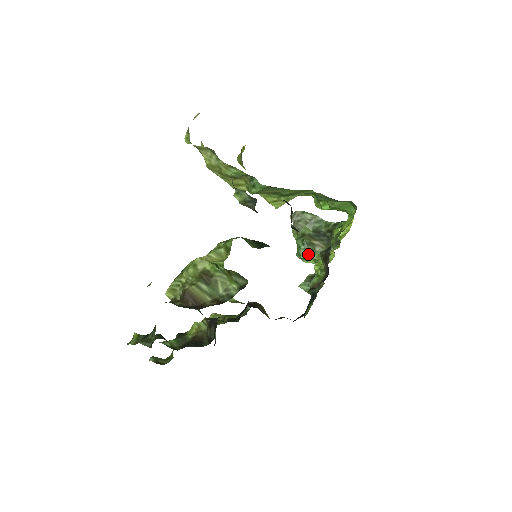
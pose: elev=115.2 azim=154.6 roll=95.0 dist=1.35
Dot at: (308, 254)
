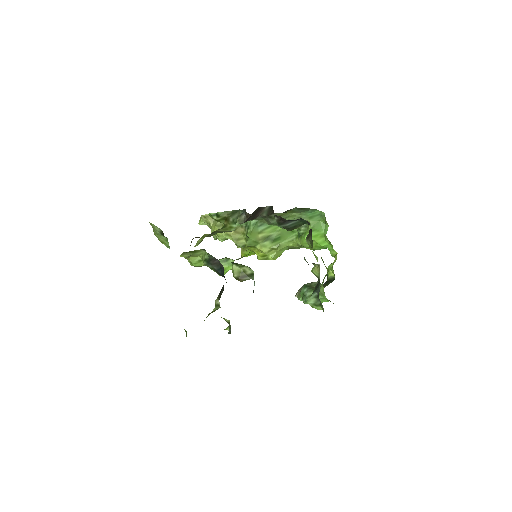
Dot at: (311, 292)
